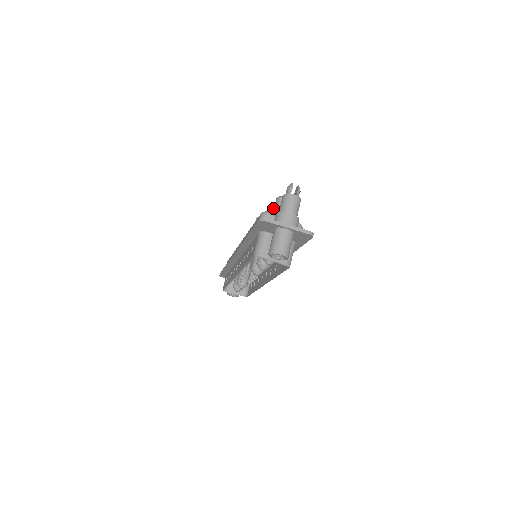
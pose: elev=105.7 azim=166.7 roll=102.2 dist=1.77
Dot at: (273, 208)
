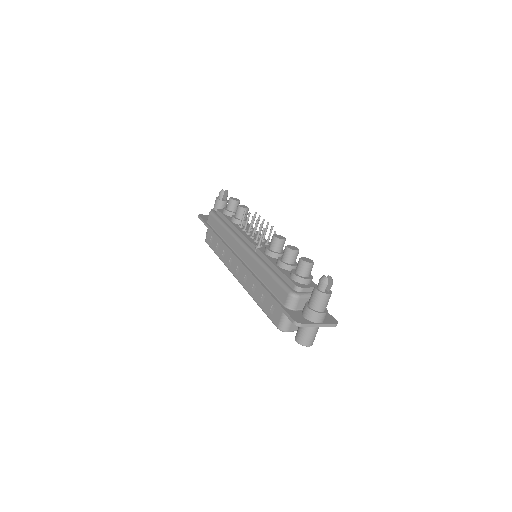
Dot at: (291, 253)
